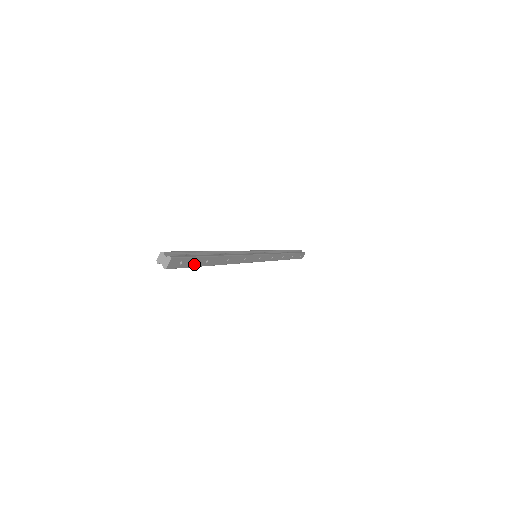
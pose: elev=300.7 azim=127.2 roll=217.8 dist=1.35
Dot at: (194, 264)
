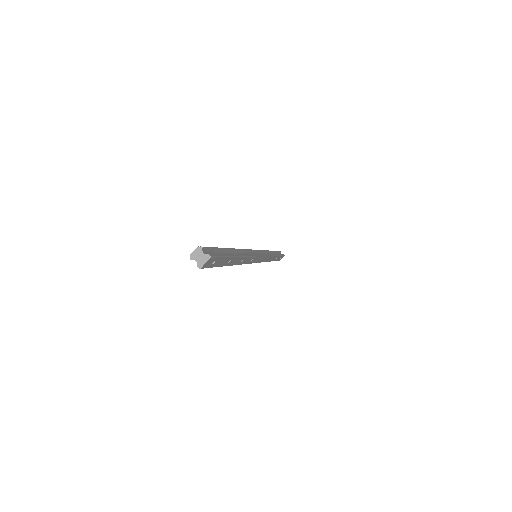
Dot at: (220, 264)
